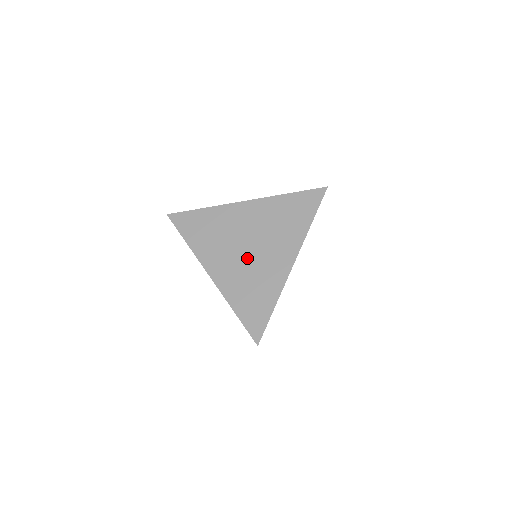
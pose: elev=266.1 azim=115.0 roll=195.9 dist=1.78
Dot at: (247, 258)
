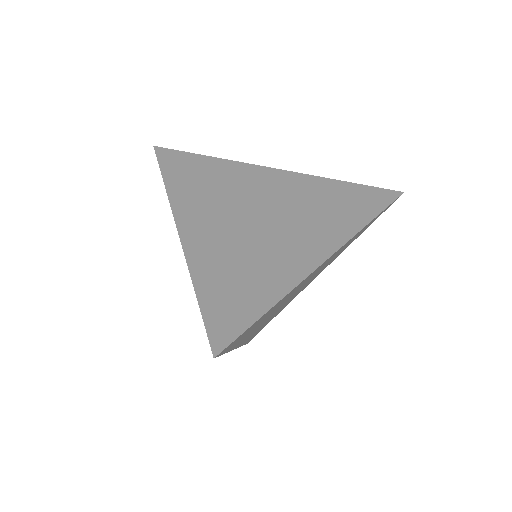
Dot at: (251, 228)
